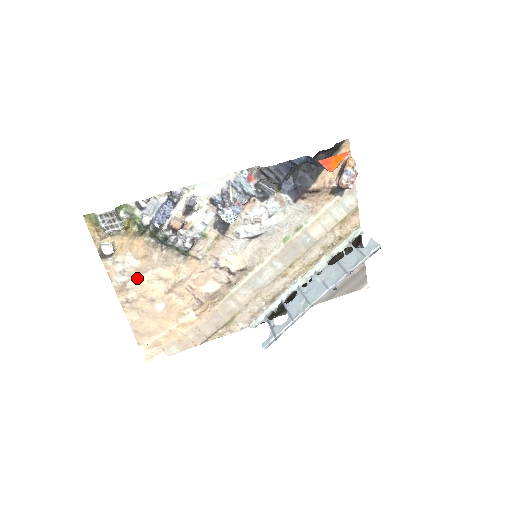
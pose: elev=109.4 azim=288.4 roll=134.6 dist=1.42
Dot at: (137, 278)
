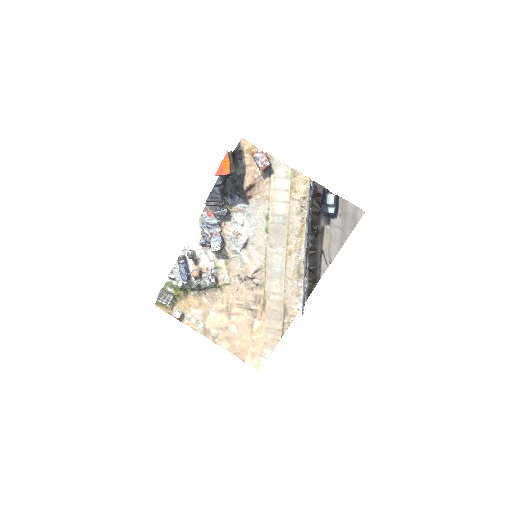
Dot at: (207, 320)
